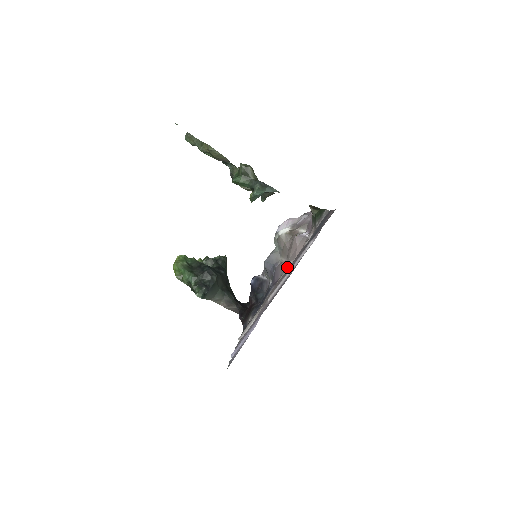
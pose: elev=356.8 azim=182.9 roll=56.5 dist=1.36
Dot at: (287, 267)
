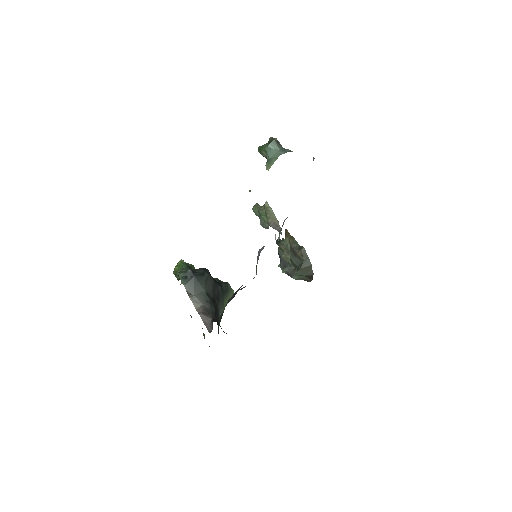
Dot at: occluded
